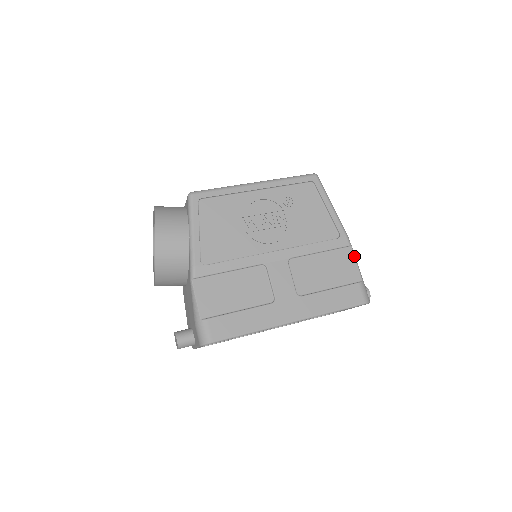
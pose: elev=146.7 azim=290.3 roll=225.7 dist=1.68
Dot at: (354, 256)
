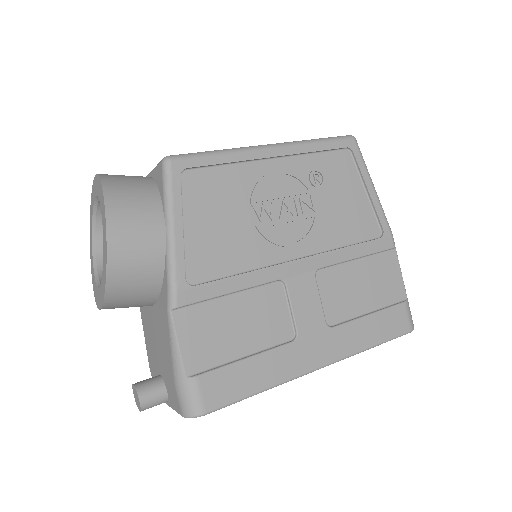
Dot at: (398, 263)
